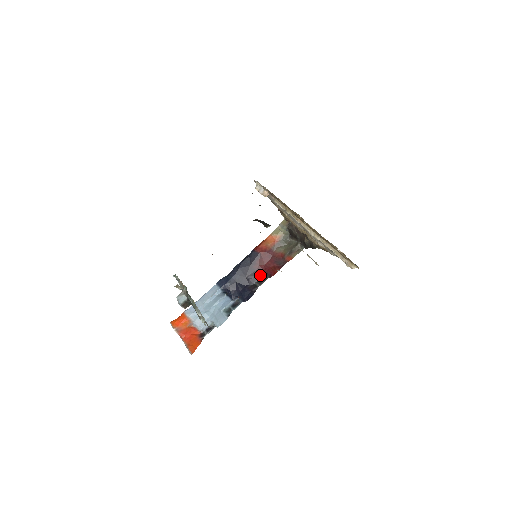
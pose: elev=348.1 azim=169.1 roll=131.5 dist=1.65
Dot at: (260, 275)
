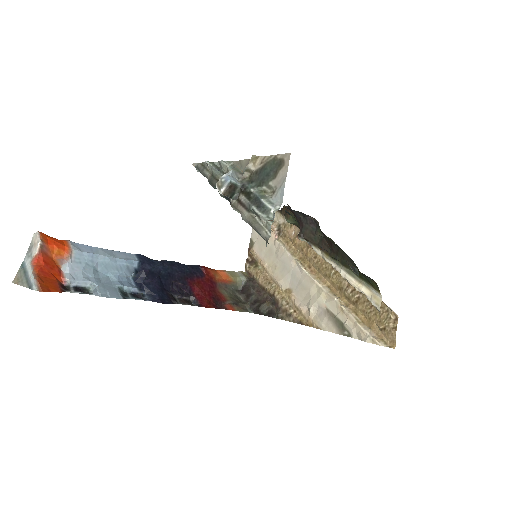
Dot at: (187, 295)
